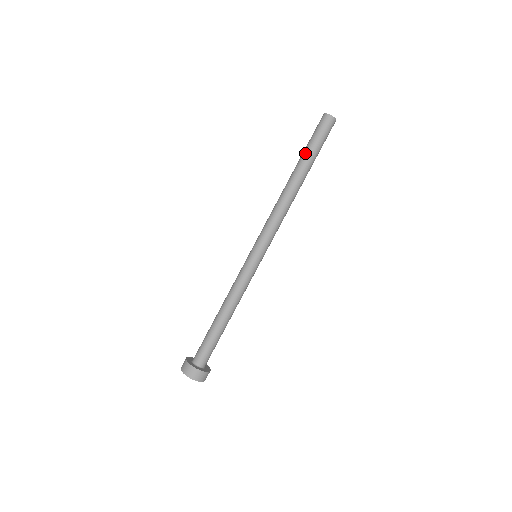
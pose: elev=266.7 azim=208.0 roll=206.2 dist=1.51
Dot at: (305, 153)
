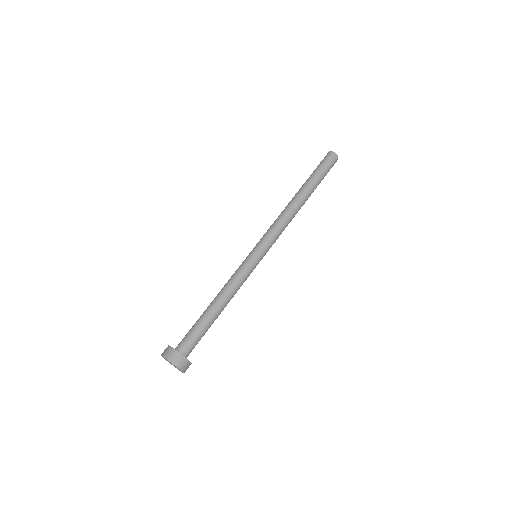
Dot at: (313, 178)
